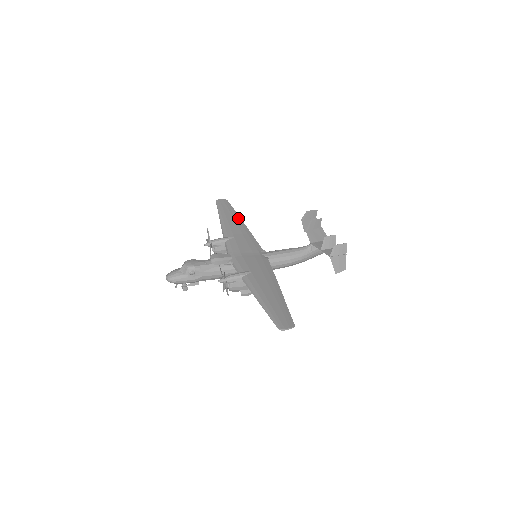
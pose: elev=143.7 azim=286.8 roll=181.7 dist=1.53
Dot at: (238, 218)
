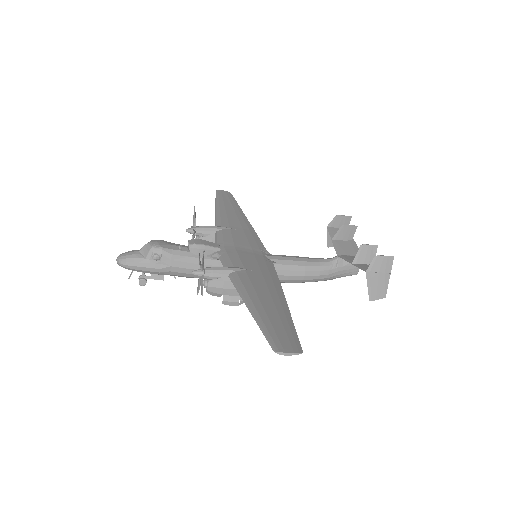
Dot at: (241, 212)
